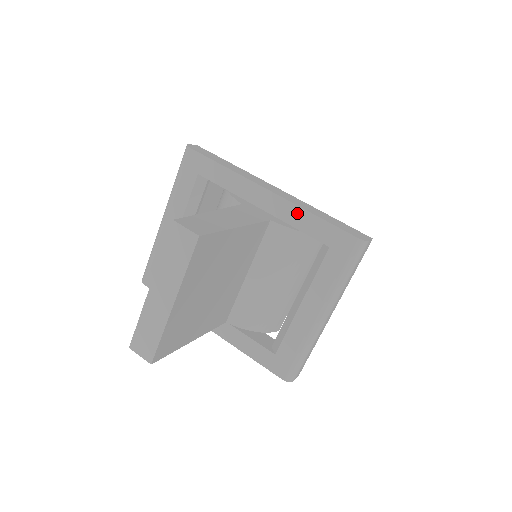
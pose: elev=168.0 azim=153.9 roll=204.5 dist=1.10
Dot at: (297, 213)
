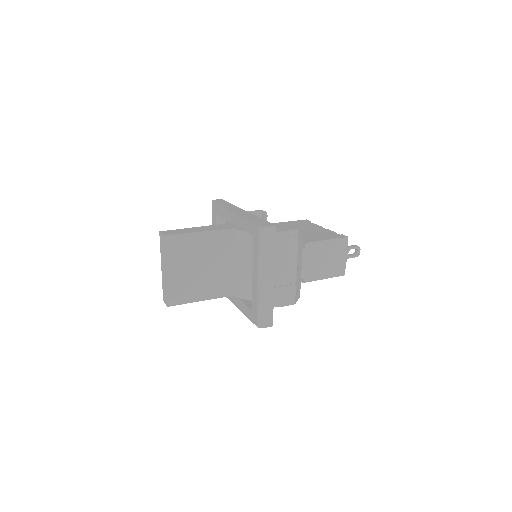
Dot at: (242, 221)
